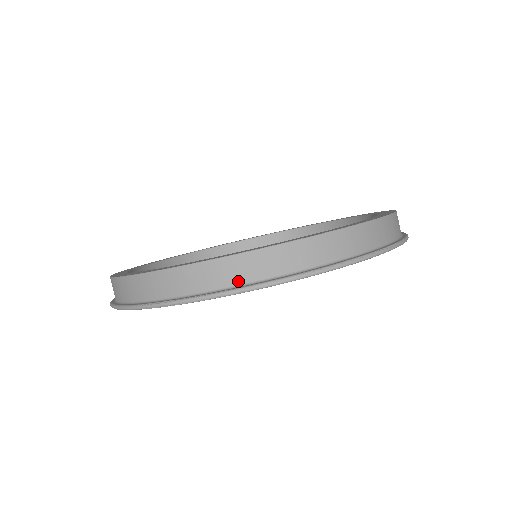
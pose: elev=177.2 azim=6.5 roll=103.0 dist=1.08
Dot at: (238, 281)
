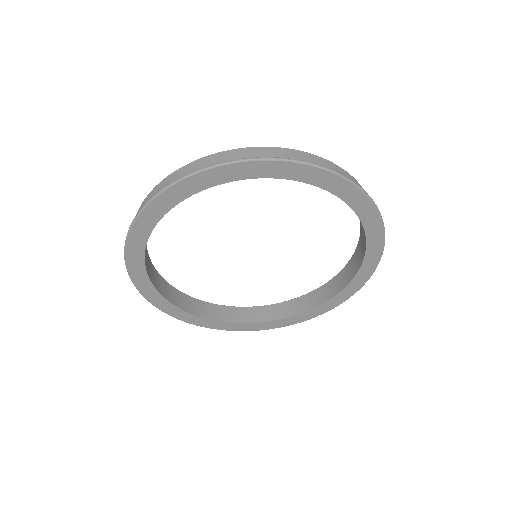
Dot at: occluded
